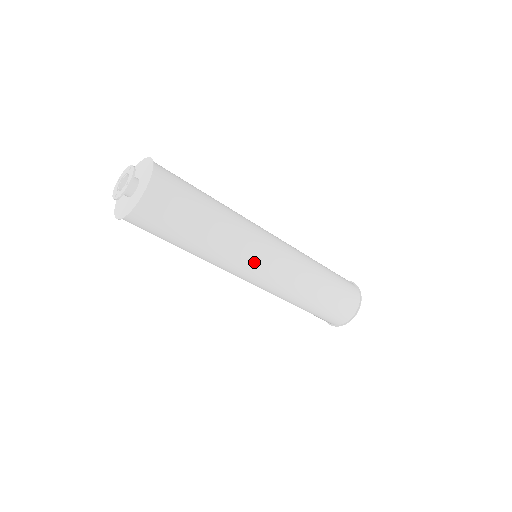
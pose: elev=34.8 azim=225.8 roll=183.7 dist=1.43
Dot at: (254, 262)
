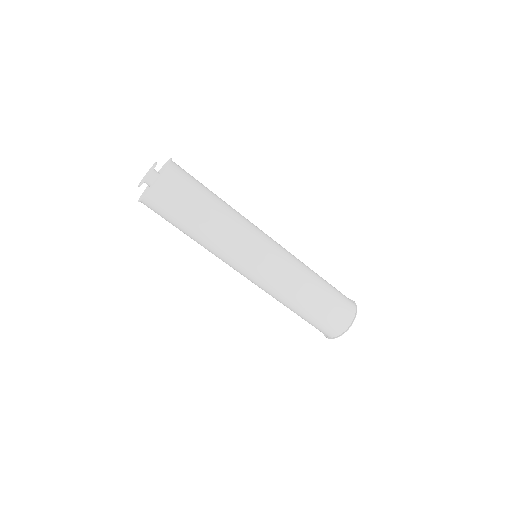
Dot at: (260, 232)
